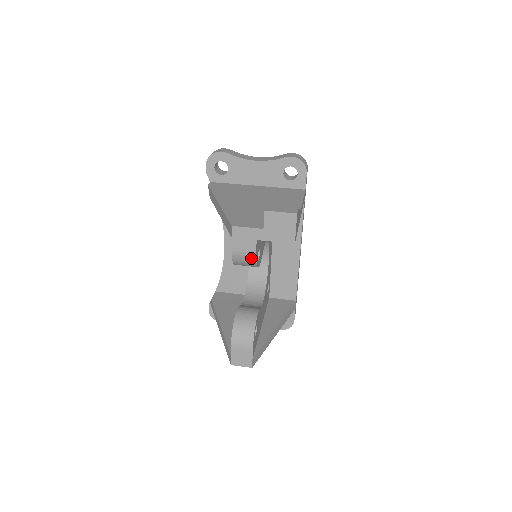
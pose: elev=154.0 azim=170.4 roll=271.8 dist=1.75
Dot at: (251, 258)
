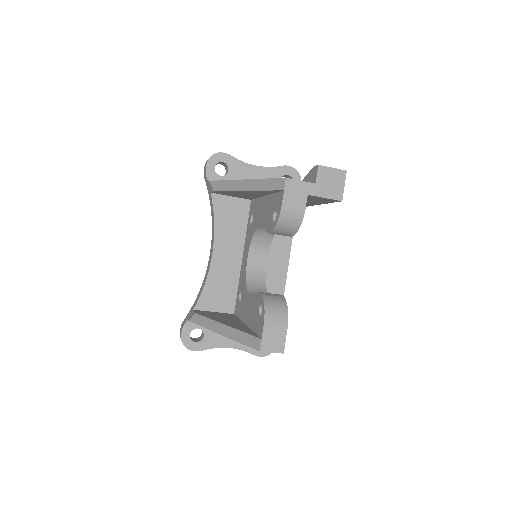
Dot at: (299, 215)
